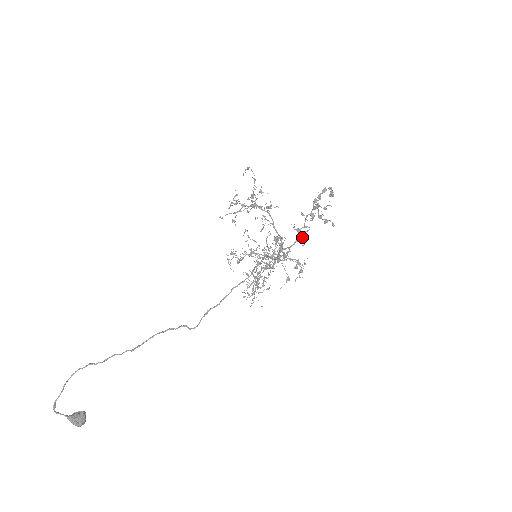
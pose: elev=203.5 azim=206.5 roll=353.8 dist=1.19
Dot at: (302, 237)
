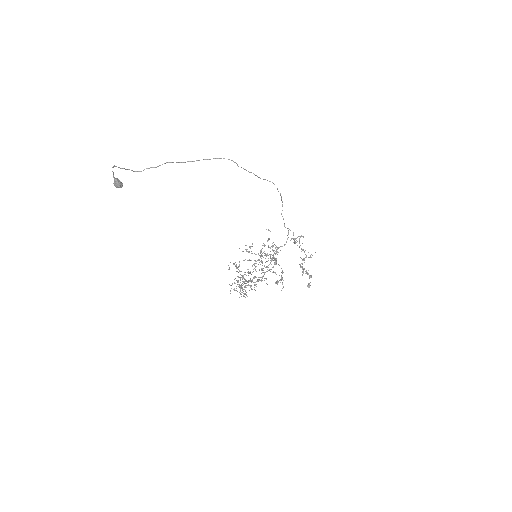
Dot at: occluded
